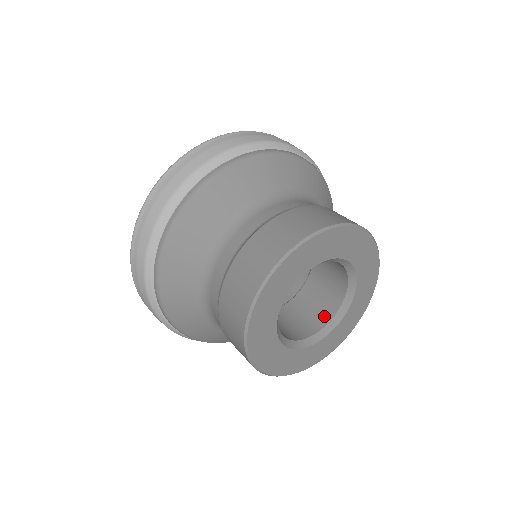
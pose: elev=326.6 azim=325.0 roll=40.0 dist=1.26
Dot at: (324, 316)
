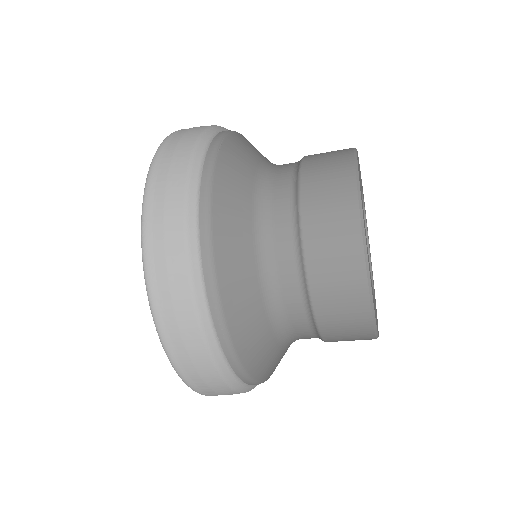
Dot at: occluded
